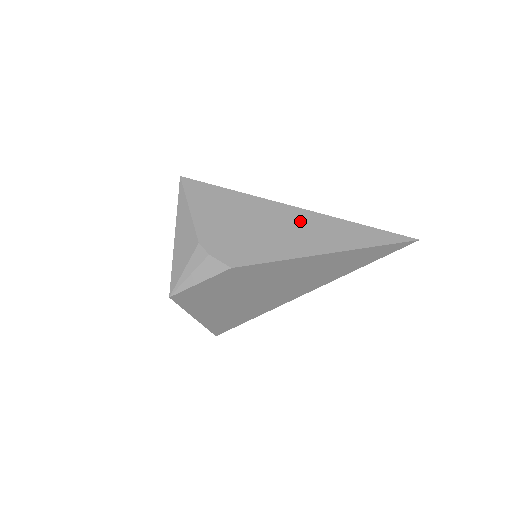
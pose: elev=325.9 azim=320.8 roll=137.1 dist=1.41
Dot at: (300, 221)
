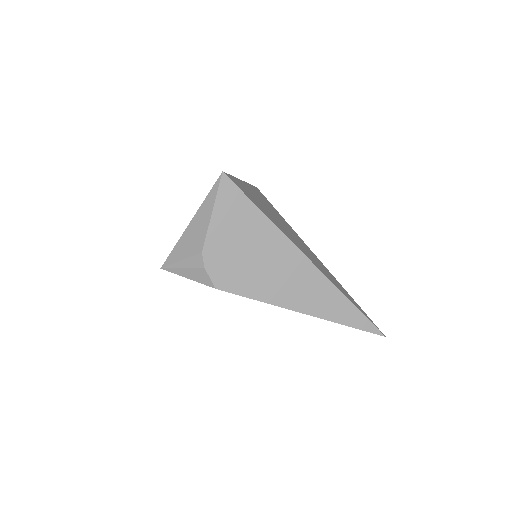
Dot at: (300, 272)
